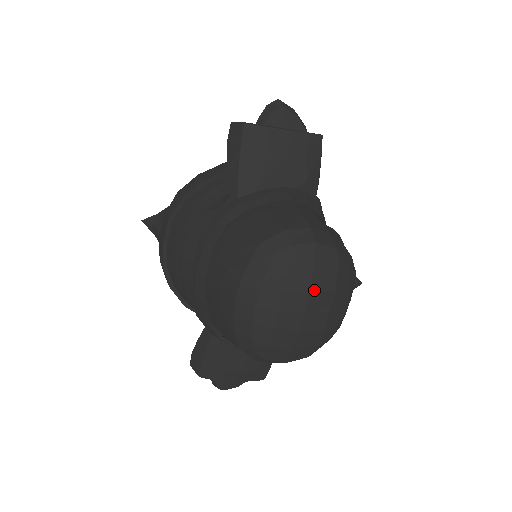
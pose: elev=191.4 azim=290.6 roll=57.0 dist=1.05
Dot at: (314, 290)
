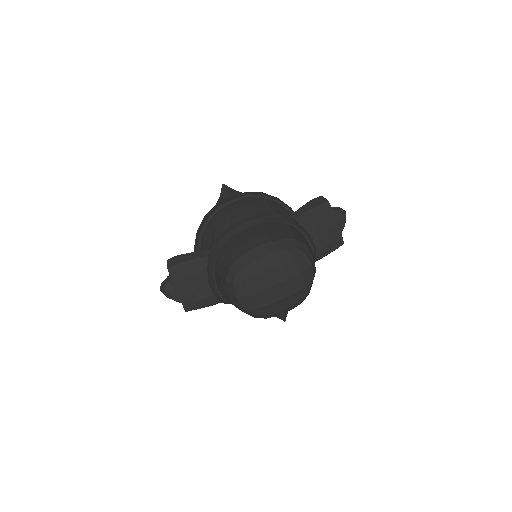
Dot at: (291, 281)
